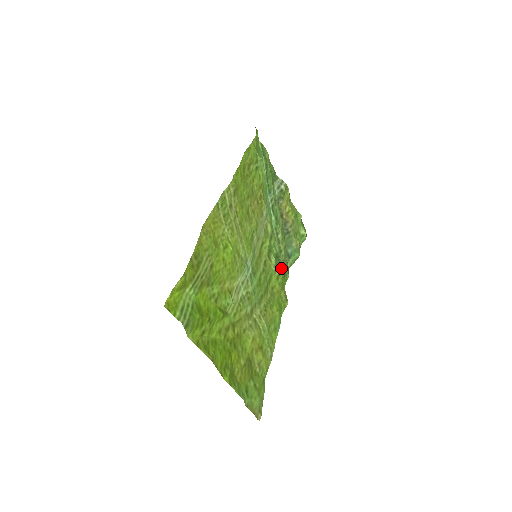
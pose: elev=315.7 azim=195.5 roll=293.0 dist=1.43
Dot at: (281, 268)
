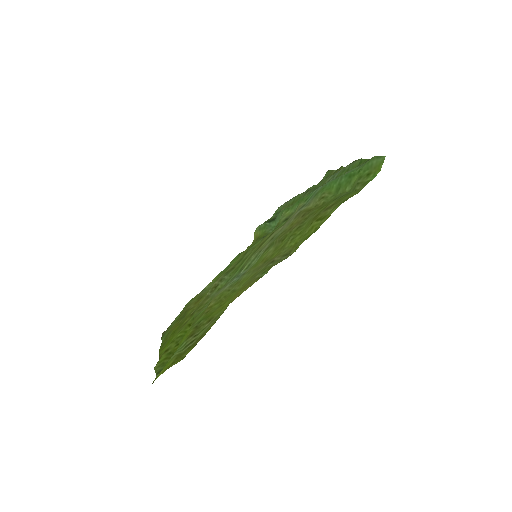
Dot at: occluded
